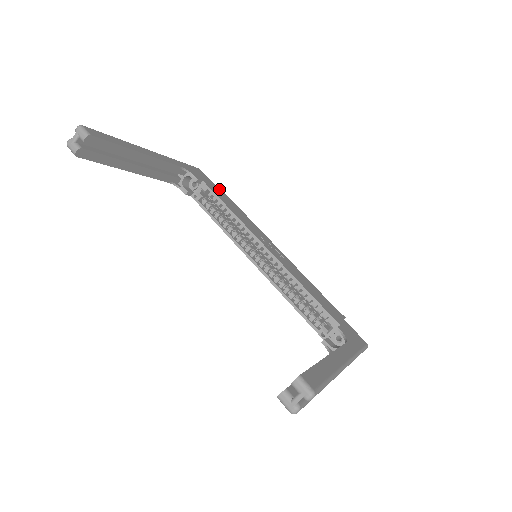
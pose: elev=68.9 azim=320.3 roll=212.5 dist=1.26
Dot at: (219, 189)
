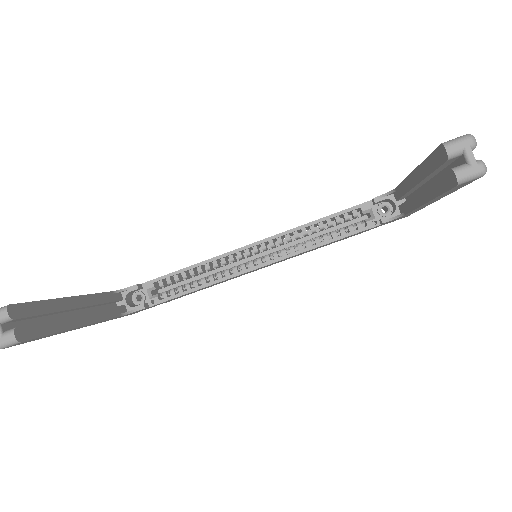
Dot at: occluded
